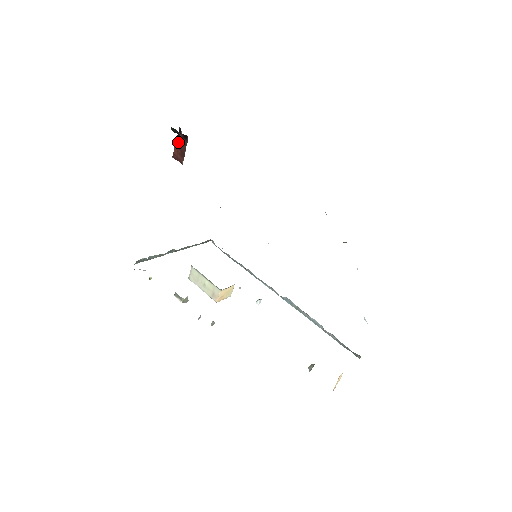
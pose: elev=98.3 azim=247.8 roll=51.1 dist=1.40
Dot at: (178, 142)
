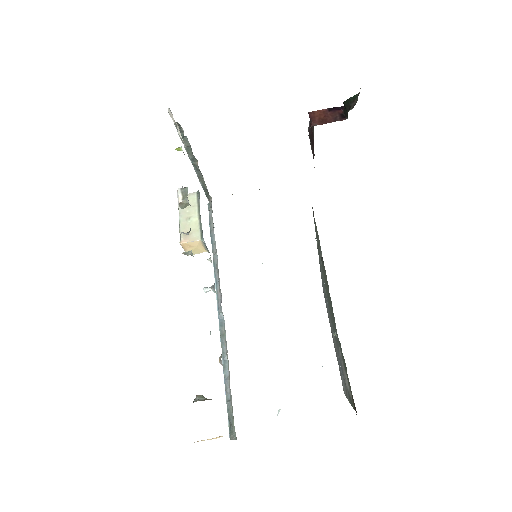
Dot at: (331, 111)
